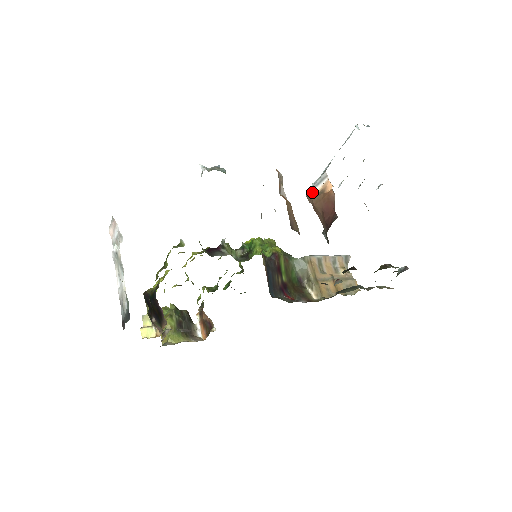
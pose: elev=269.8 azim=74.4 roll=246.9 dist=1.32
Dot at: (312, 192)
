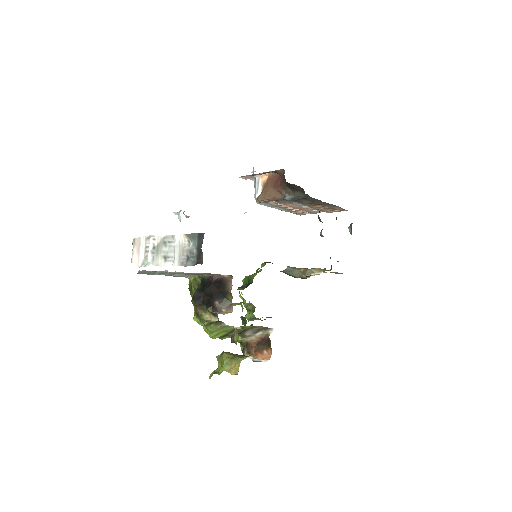
Dot at: (258, 196)
